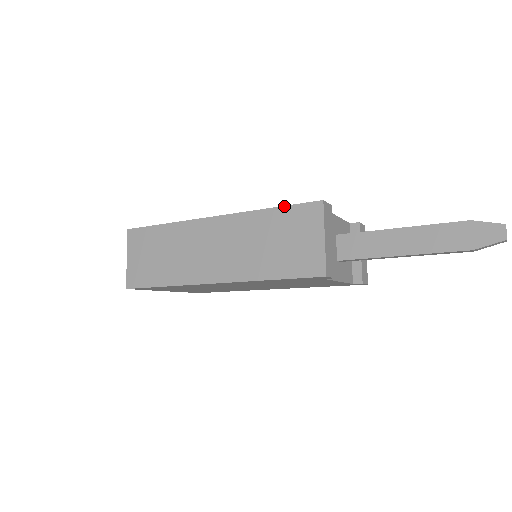
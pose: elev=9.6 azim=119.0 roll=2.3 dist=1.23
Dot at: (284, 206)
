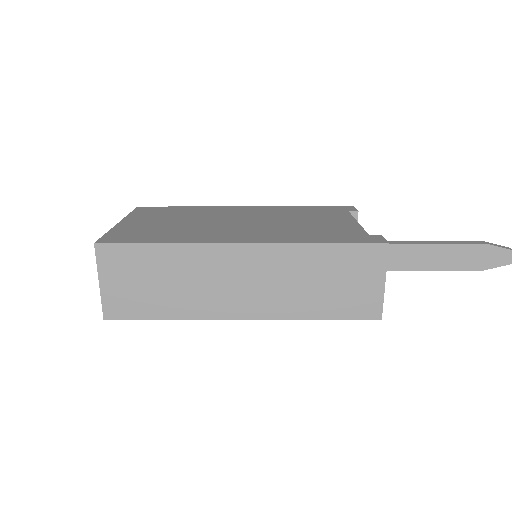
Dot at: (341, 243)
